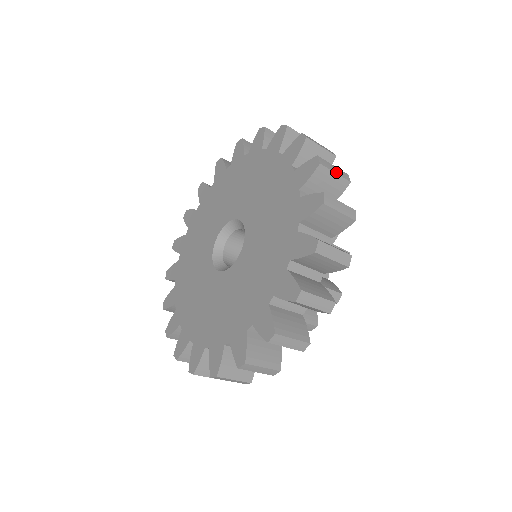
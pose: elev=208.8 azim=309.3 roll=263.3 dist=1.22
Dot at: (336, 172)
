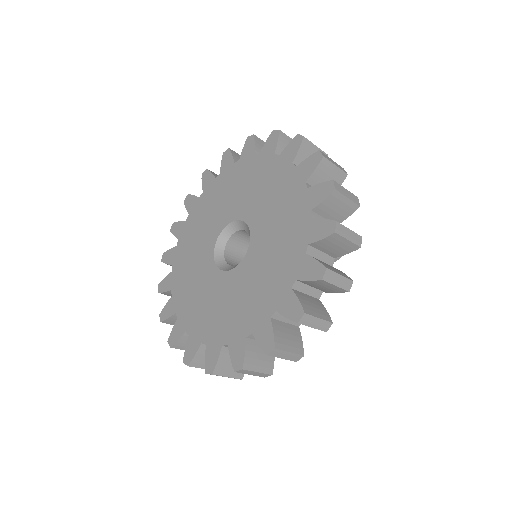
Dot at: (314, 326)
